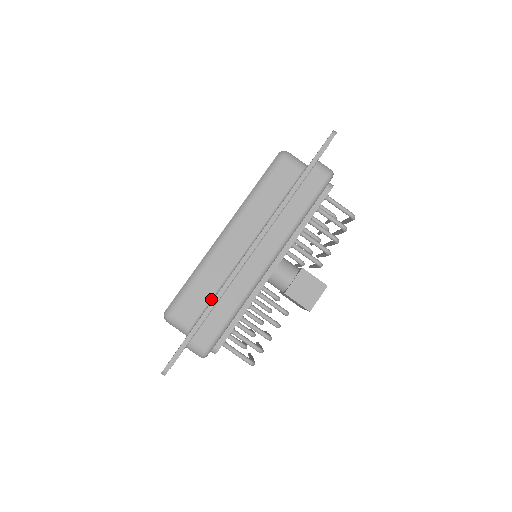
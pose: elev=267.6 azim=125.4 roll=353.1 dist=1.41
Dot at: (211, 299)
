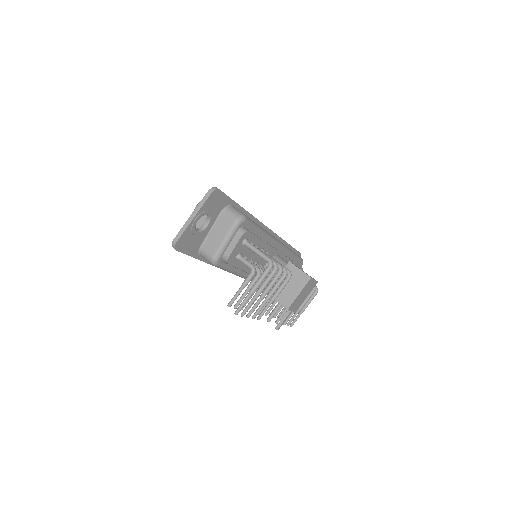
Dot at: occluded
